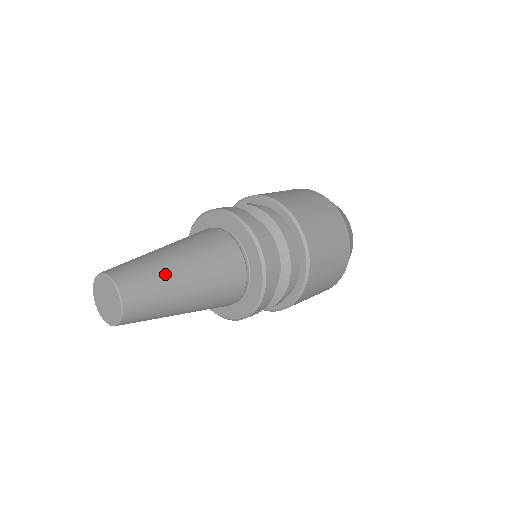
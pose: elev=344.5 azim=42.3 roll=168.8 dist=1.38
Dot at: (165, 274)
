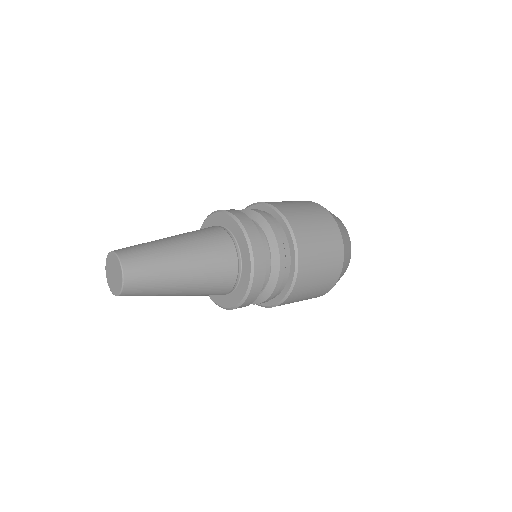
Dot at: (164, 259)
